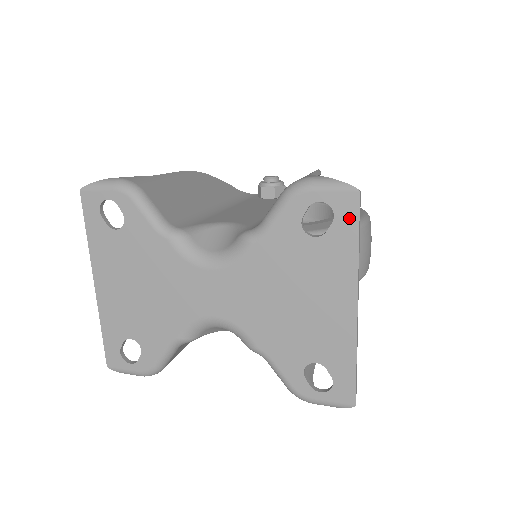
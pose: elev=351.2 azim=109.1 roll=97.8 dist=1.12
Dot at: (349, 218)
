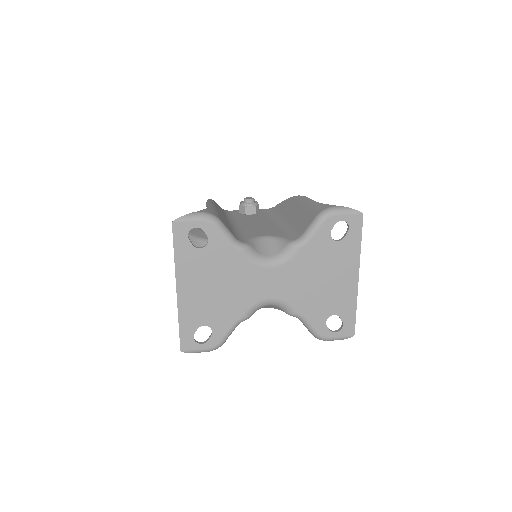
Dot at: (357, 229)
